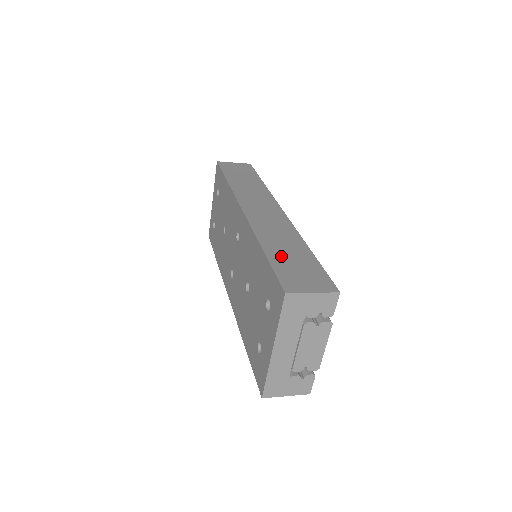
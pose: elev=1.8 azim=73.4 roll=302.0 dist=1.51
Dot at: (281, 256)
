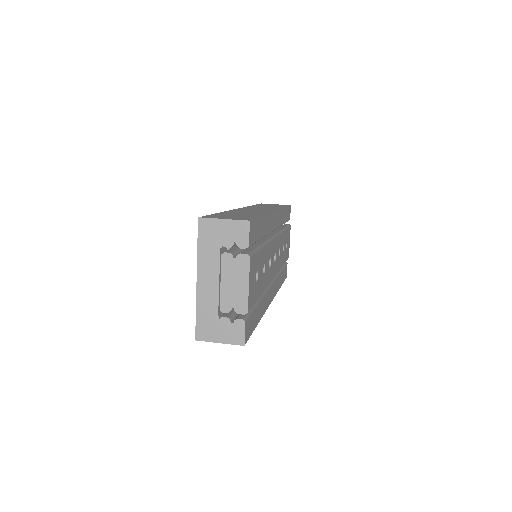
Dot at: (229, 214)
